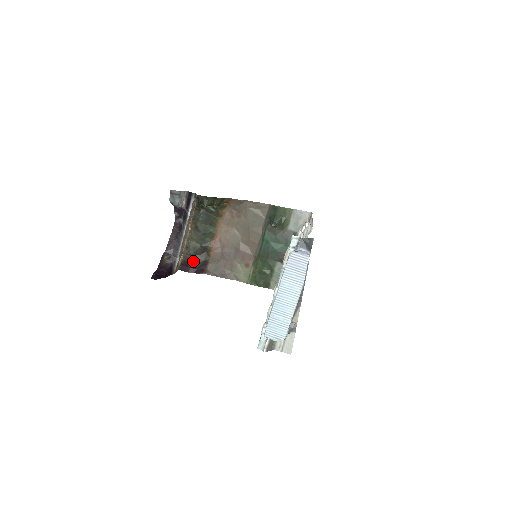
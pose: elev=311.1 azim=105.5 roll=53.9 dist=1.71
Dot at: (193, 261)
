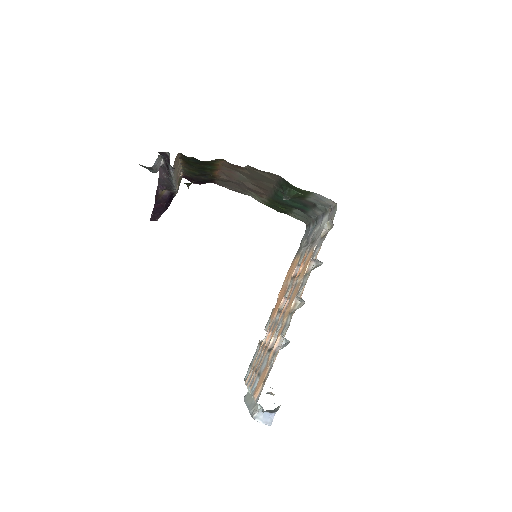
Dot at: (196, 179)
